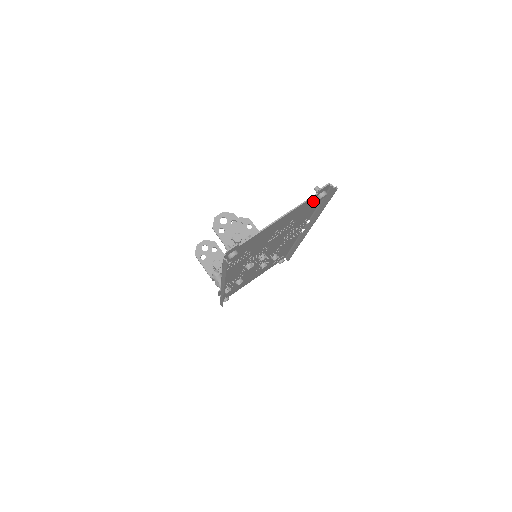
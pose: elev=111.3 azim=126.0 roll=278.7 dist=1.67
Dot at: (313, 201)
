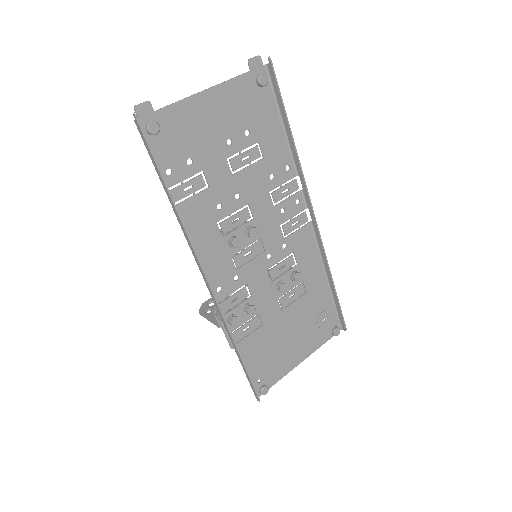
Dot at: (258, 95)
